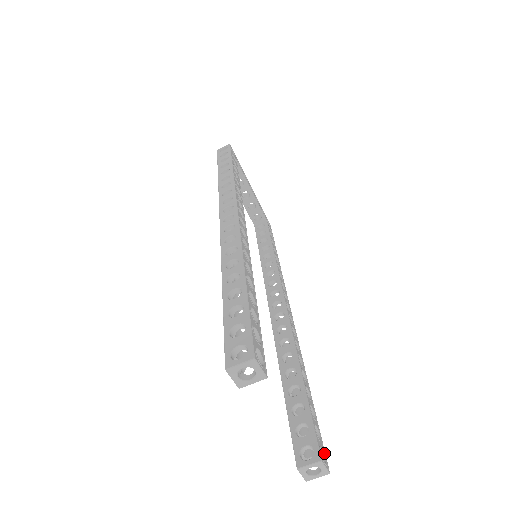
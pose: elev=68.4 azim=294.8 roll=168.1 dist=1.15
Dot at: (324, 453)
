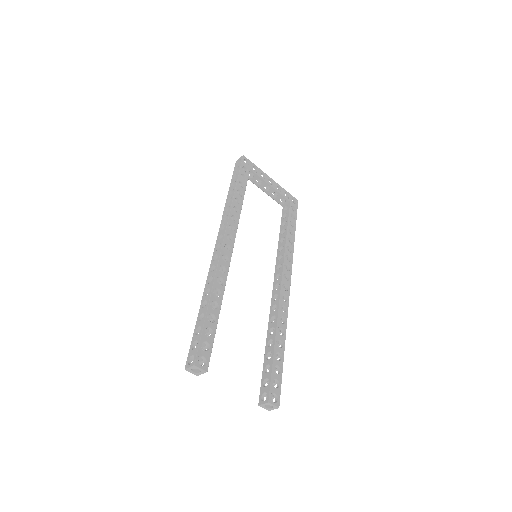
Dot at: (279, 395)
